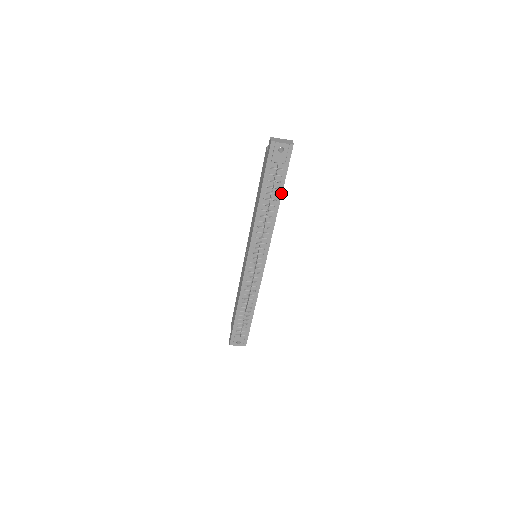
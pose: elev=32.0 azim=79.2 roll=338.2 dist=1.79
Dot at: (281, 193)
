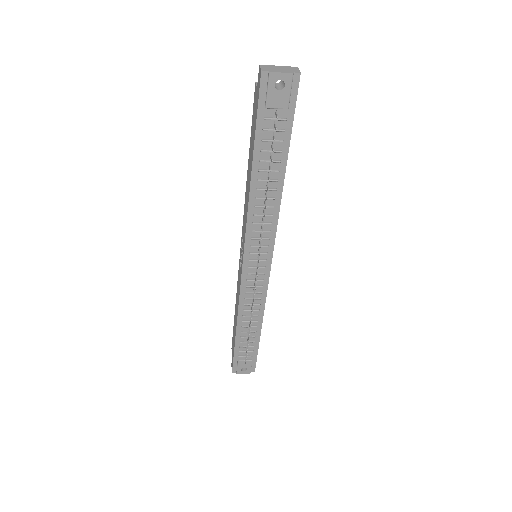
Dot at: (286, 159)
